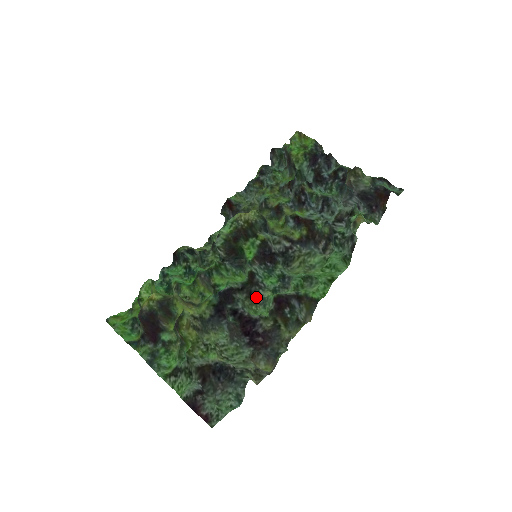
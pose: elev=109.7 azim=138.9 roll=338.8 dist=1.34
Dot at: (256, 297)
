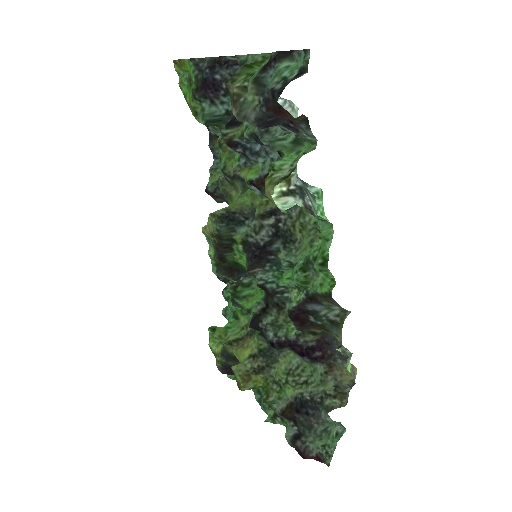
Dot at: (287, 304)
